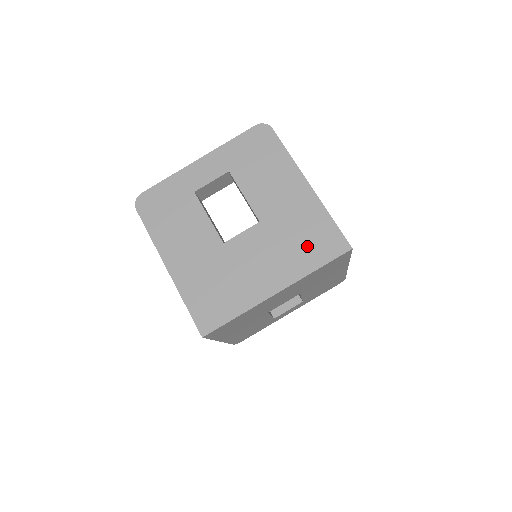
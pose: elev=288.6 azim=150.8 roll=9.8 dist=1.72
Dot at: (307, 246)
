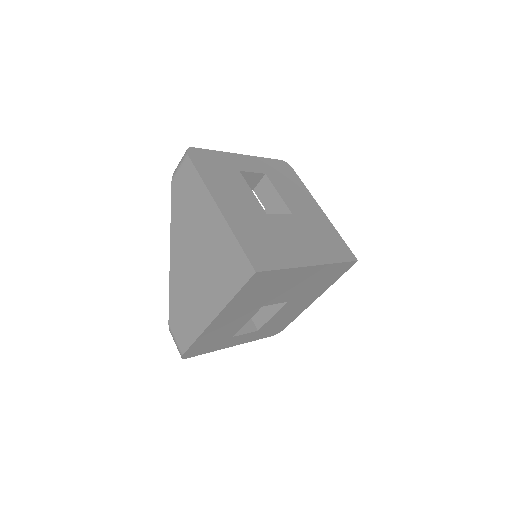
Dot at: (329, 245)
